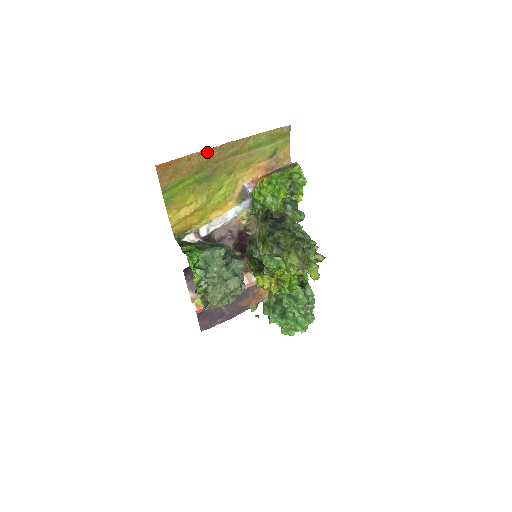
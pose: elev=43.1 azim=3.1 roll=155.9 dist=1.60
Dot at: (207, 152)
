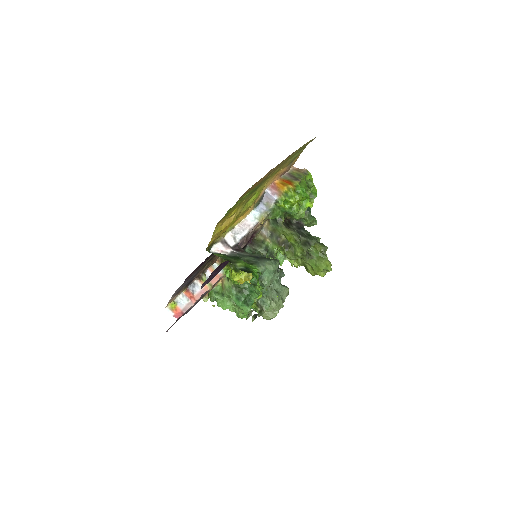
Dot at: (276, 167)
